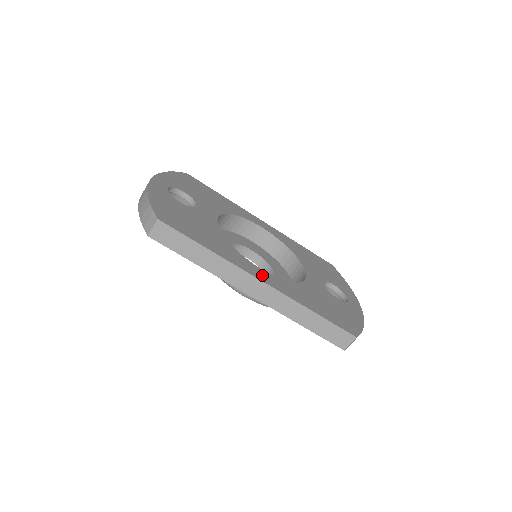
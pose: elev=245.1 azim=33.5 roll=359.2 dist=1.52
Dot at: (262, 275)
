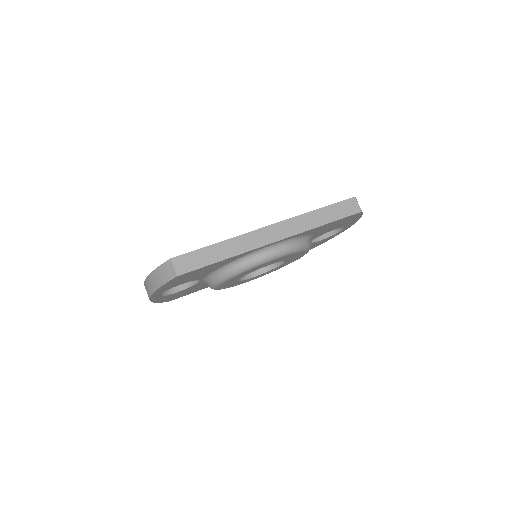
Dot at: occluded
